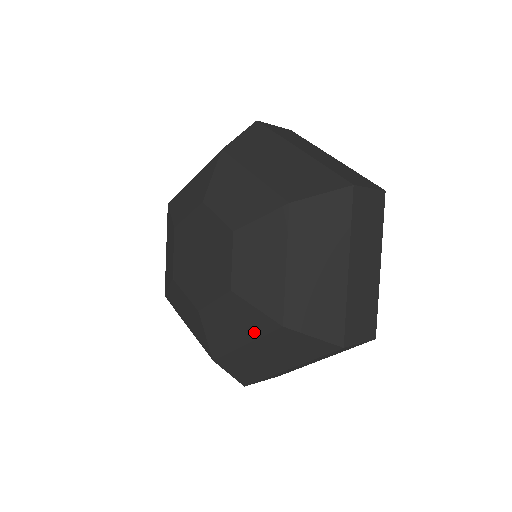
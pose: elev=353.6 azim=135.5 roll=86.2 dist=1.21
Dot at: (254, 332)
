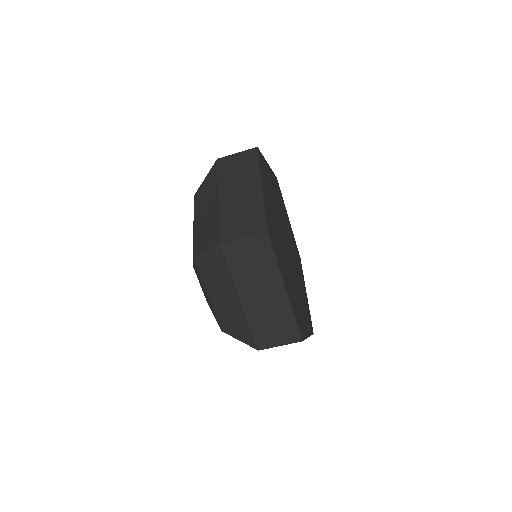
Dot at: occluded
